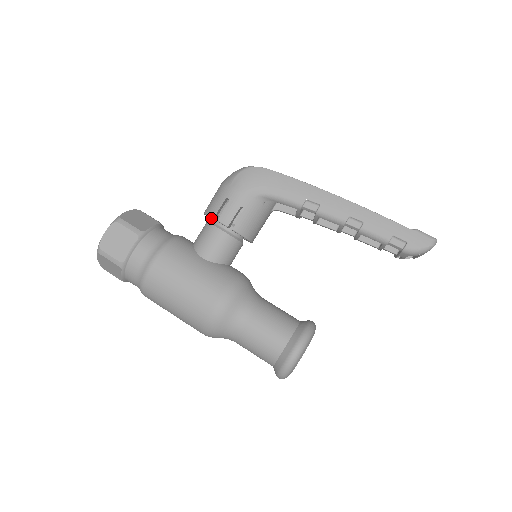
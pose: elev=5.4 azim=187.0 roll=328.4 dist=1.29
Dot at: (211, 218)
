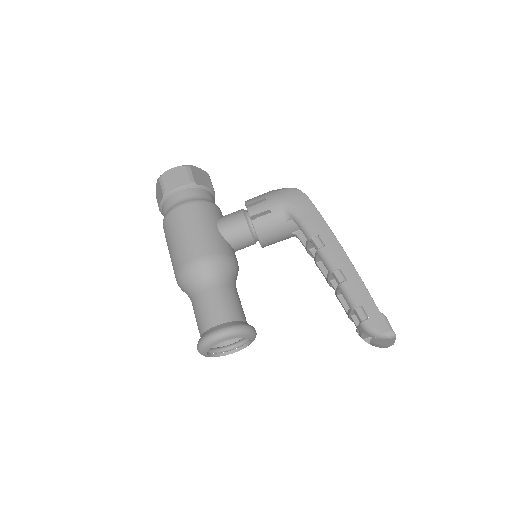
Dot at: occluded
